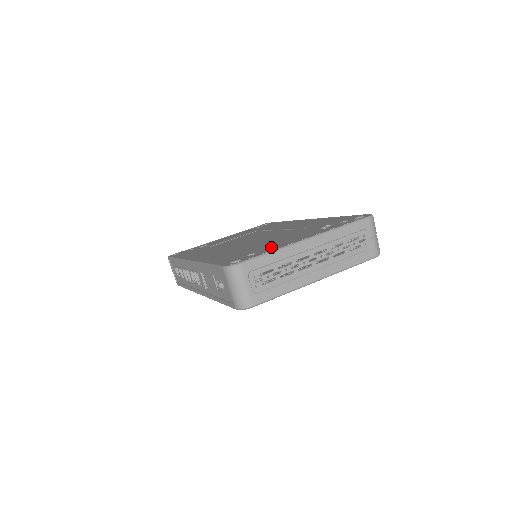
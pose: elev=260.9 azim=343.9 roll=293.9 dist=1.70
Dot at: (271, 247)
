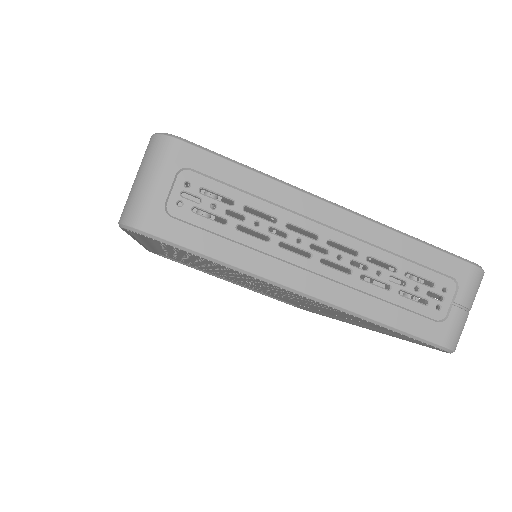
Dot at: occluded
